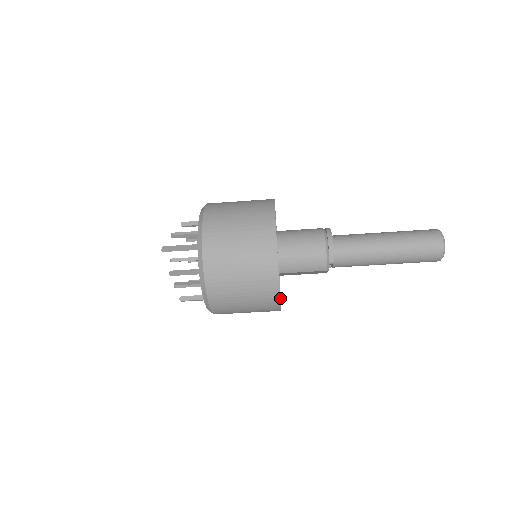
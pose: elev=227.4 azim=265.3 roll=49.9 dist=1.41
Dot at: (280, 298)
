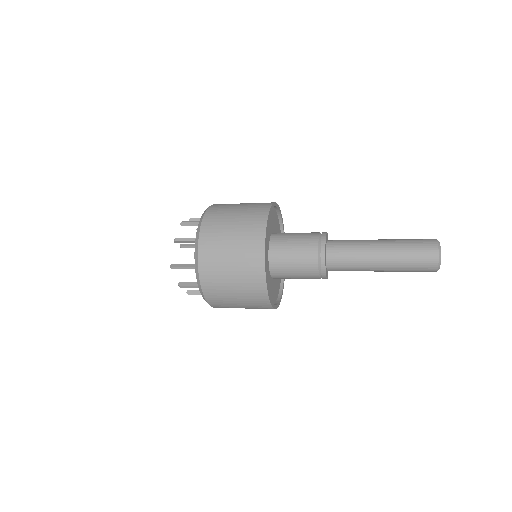
Dot at: occluded
